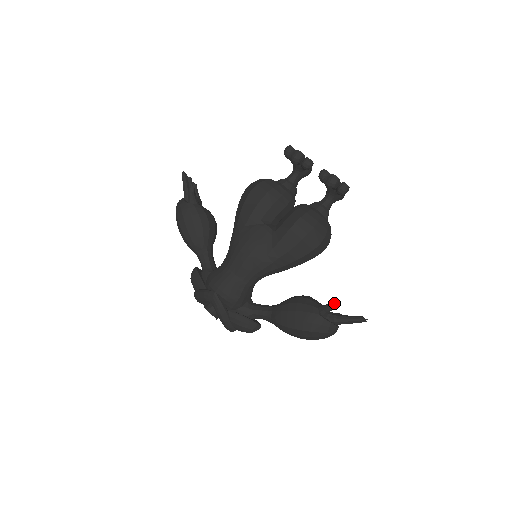
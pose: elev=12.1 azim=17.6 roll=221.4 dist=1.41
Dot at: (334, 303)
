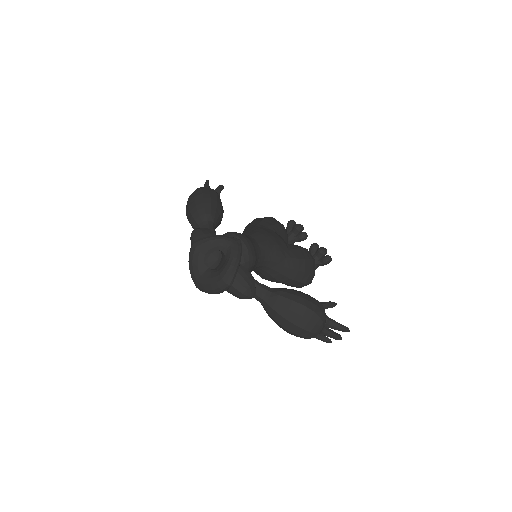
Dot at: occluded
